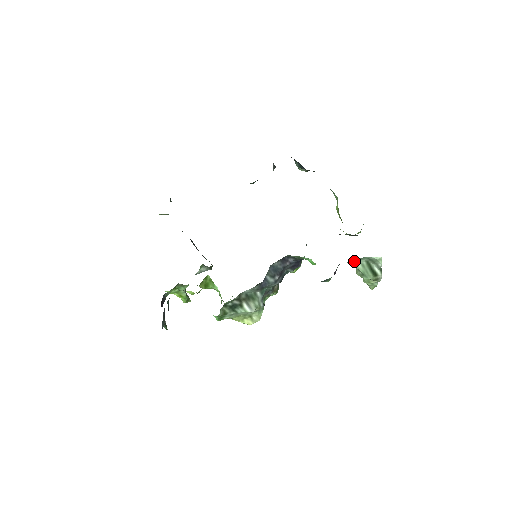
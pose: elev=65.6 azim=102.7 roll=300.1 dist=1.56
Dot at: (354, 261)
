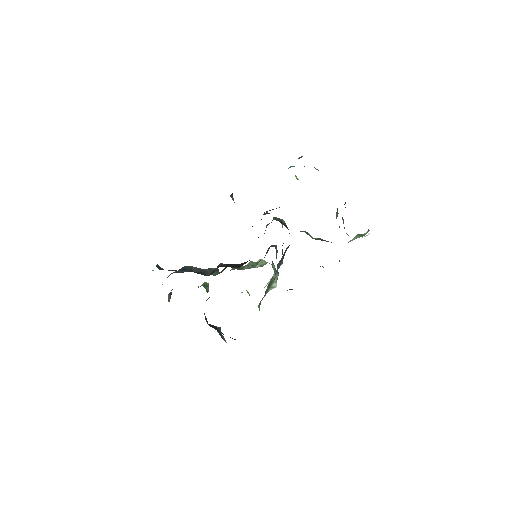
Dot at: occluded
